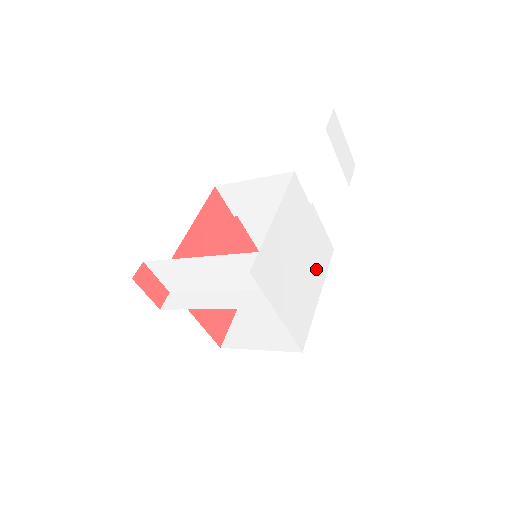
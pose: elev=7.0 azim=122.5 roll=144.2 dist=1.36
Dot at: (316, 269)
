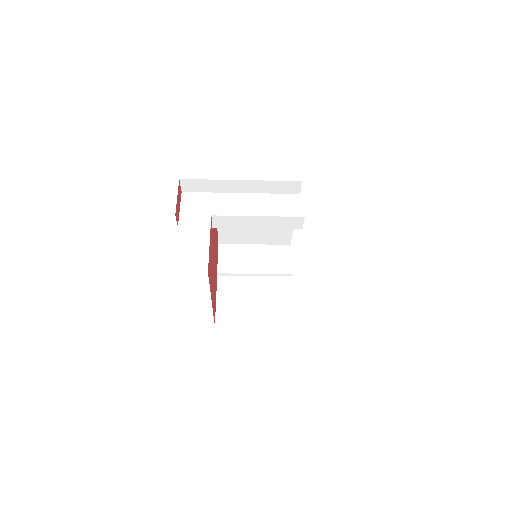
Dot at: occluded
